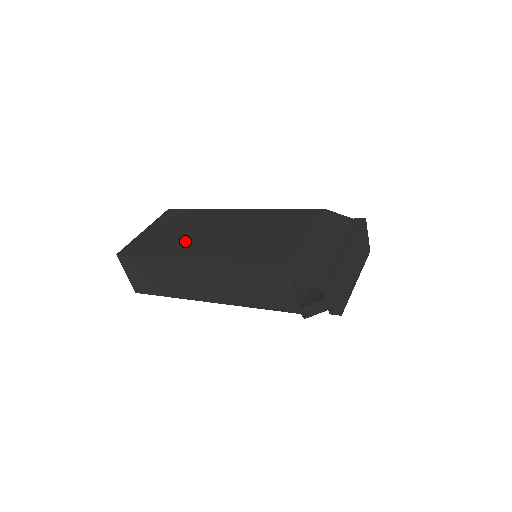
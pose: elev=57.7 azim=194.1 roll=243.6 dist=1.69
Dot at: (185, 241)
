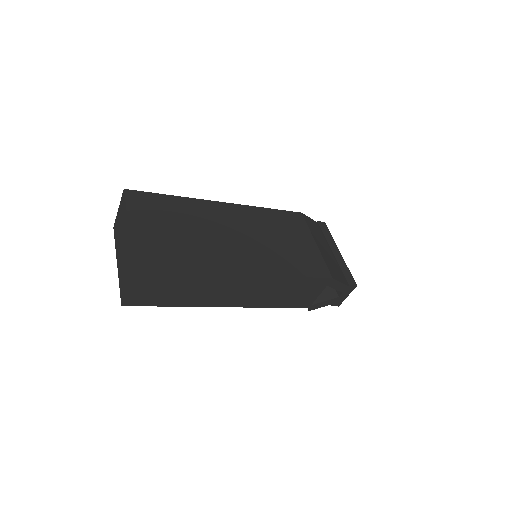
Dot at: (209, 247)
